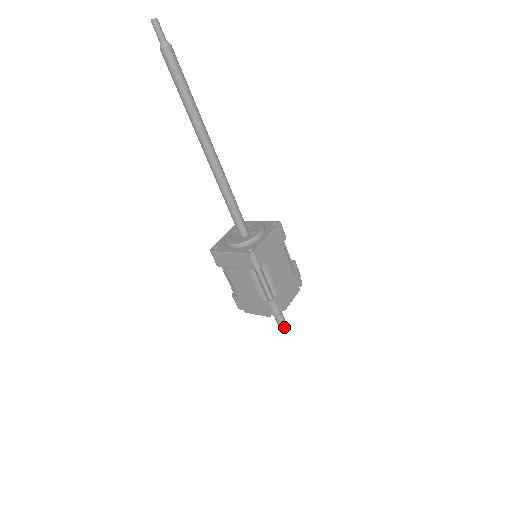
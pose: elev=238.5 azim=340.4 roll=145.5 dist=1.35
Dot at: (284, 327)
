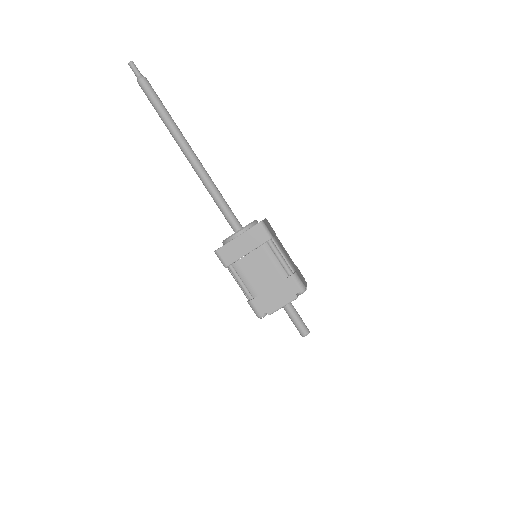
Dot at: (308, 332)
